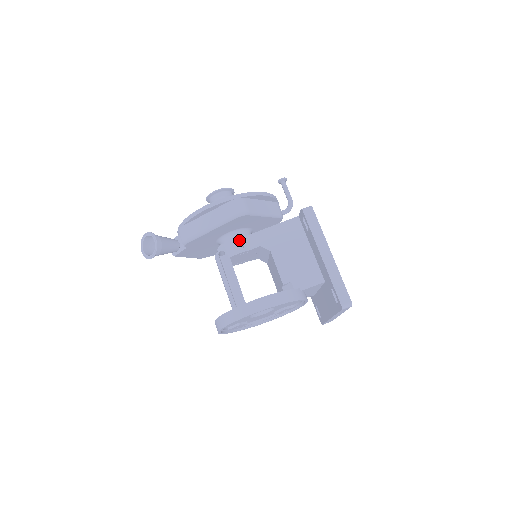
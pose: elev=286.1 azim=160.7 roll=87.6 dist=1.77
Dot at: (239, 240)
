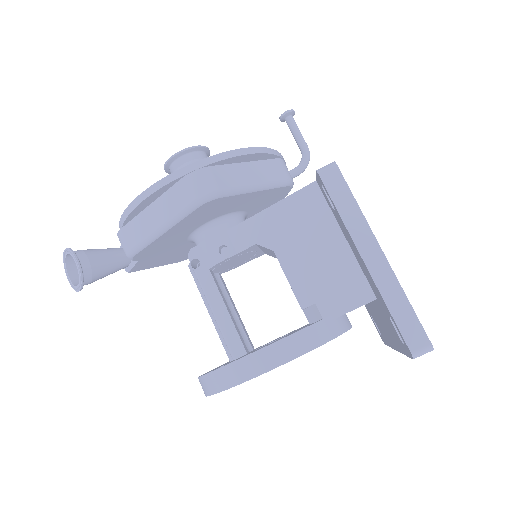
Dot at: (219, 238)
